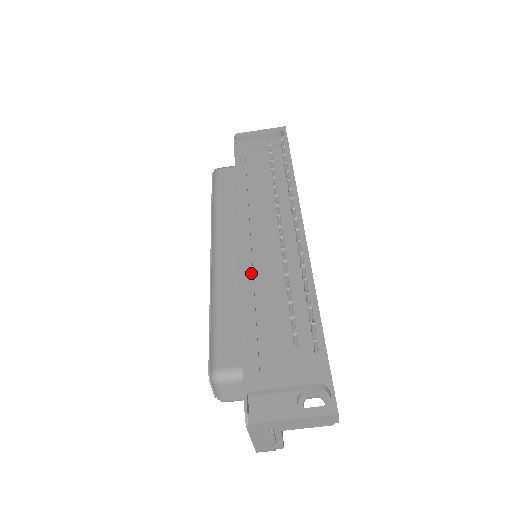
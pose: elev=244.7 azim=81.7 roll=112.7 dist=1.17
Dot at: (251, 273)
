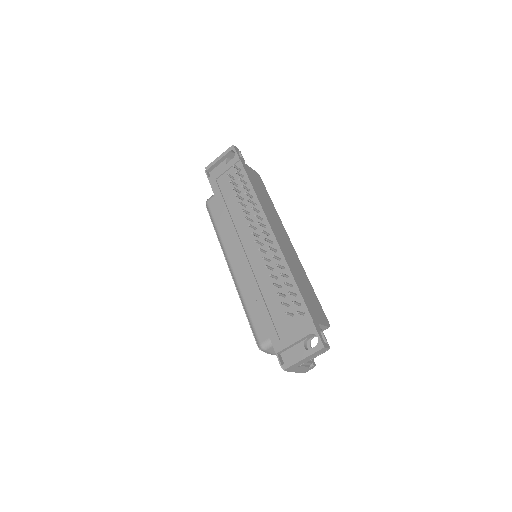
Dot at: (254, 278)
